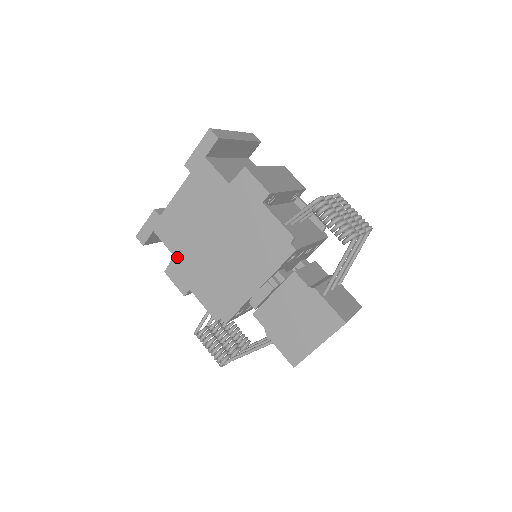
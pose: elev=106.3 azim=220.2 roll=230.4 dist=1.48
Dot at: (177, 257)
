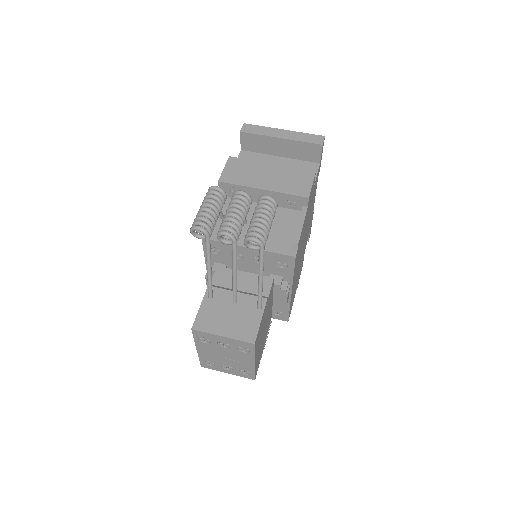
Dot at: occluded
